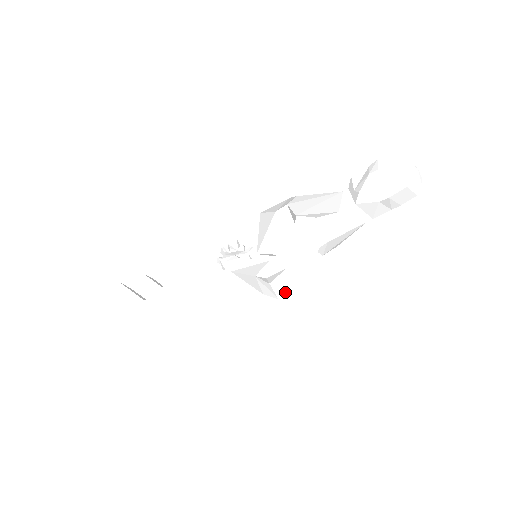
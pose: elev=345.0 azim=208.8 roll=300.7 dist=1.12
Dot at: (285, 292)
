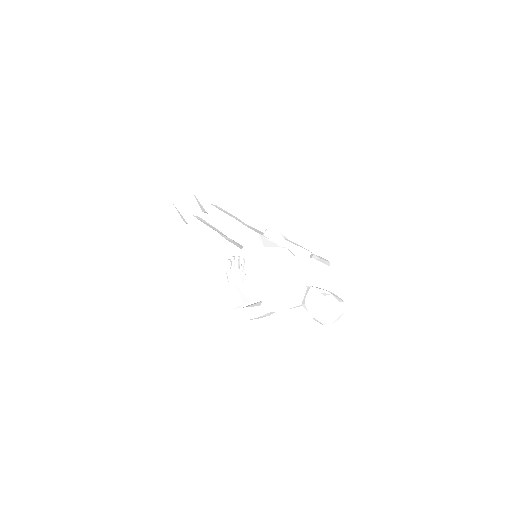
Dot at: occluded
